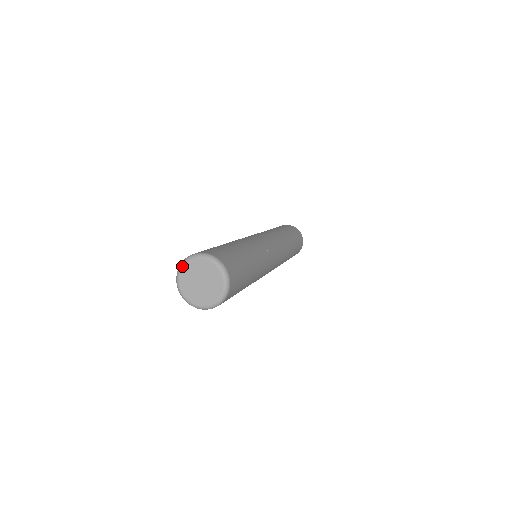
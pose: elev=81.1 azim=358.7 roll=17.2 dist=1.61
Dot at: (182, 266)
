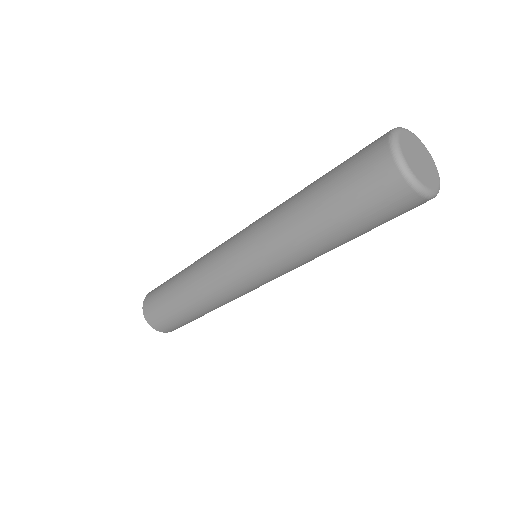
Dot at: (399, 132)
